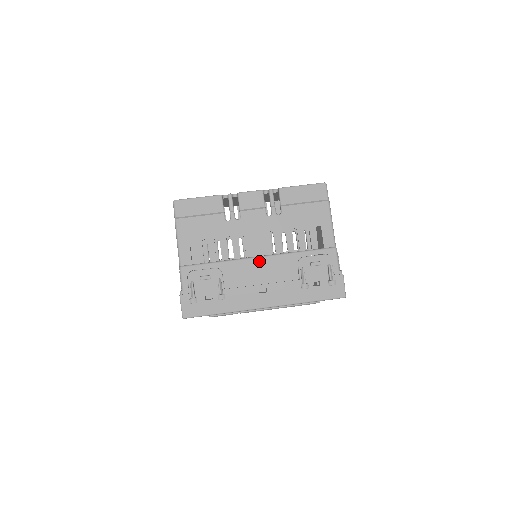
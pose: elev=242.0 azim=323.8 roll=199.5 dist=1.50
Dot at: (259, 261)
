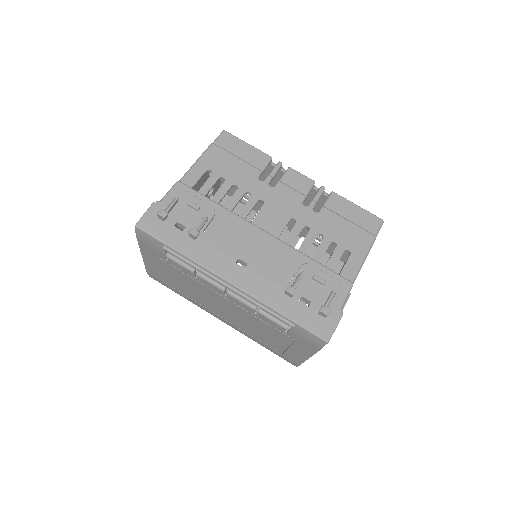
Dot at: (261, 234)
